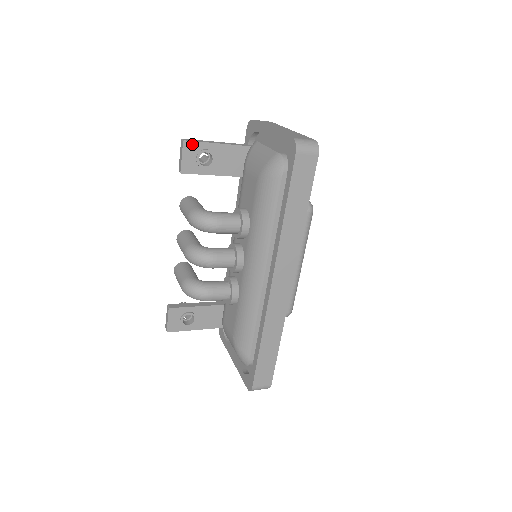
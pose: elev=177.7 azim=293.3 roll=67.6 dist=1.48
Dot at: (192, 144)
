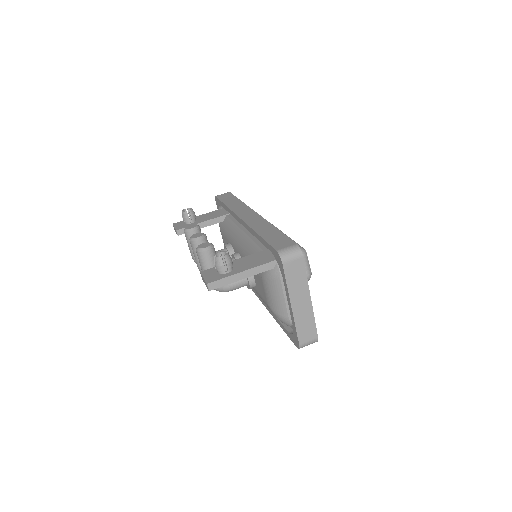
Dot at: (217, 287)
